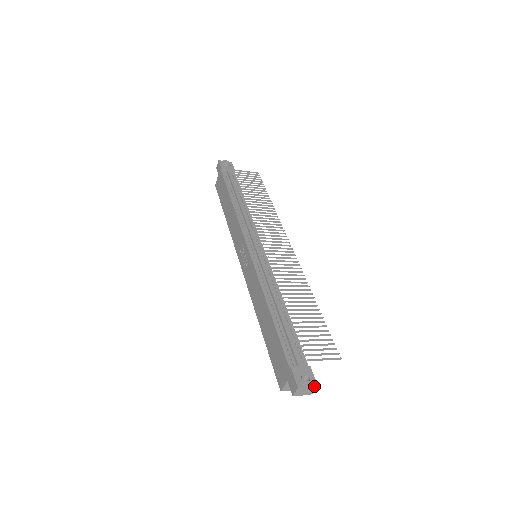
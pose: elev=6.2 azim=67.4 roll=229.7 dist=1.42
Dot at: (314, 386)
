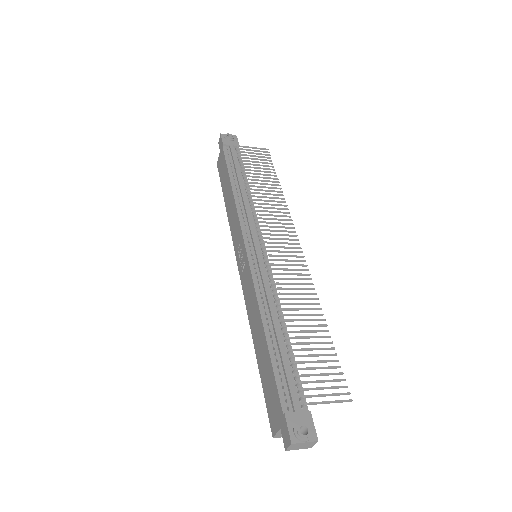
Dot at: (313, 441)
